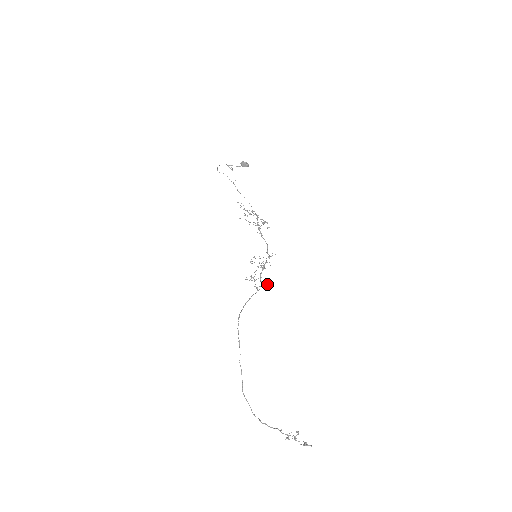
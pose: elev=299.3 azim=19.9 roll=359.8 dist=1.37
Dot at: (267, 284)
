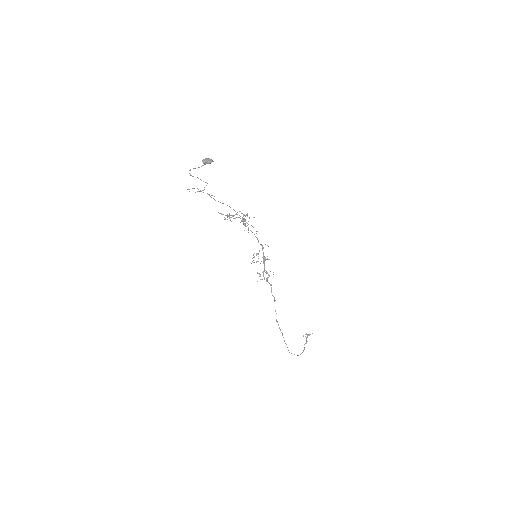
Dot at: (273, 274)
